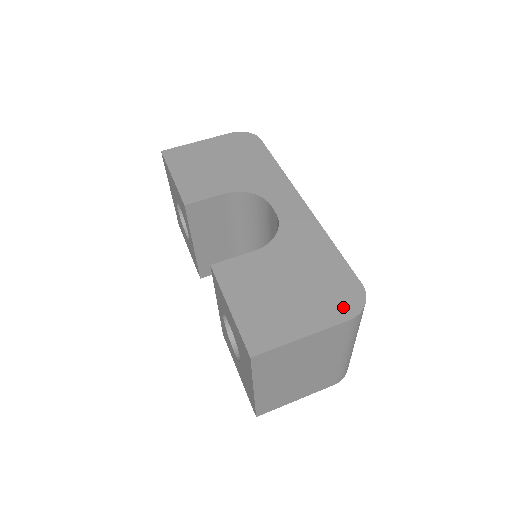
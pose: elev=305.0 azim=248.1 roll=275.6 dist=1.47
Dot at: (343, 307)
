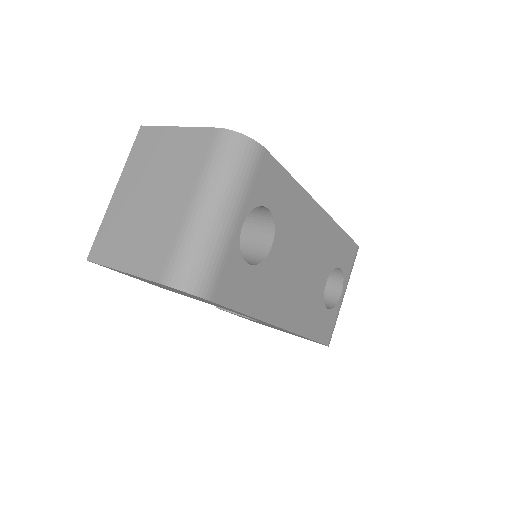
Dot at: occluded
